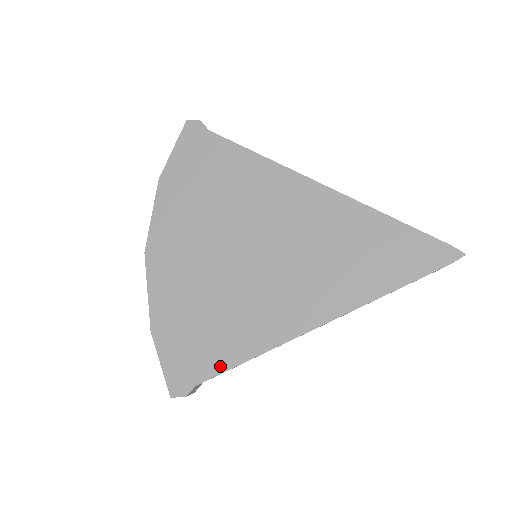
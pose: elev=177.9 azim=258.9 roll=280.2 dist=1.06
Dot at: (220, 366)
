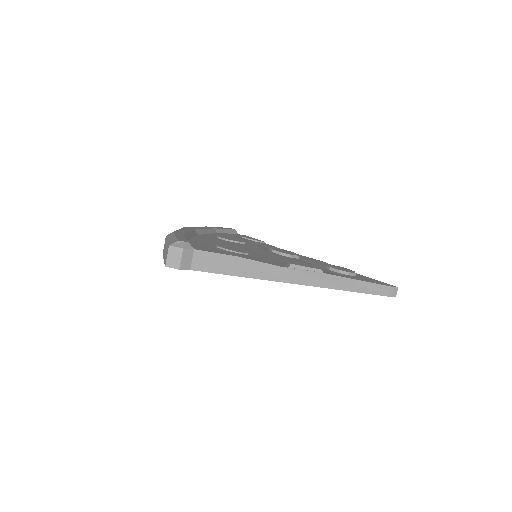
Dot at: occluded
